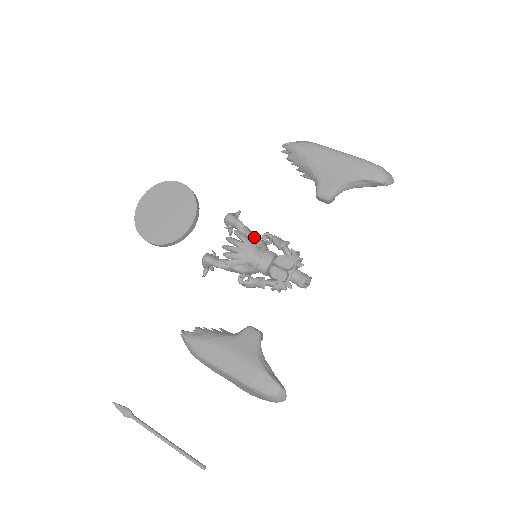
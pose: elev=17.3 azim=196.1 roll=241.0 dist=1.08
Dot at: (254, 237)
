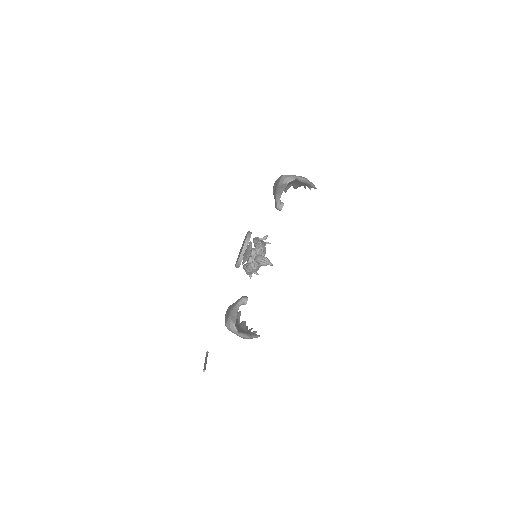
Dot at: occluded
